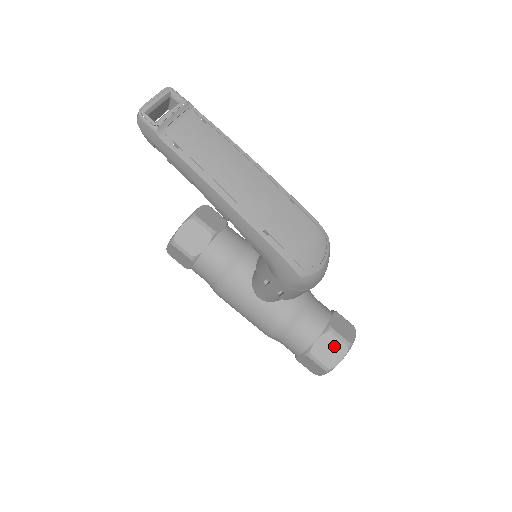
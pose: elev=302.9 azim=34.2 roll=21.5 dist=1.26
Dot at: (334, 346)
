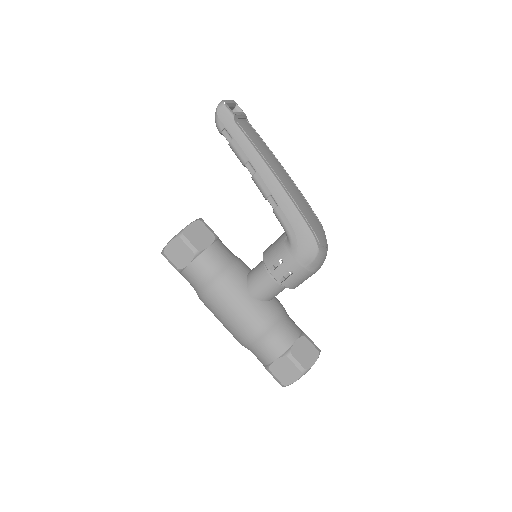
Dot at: (309, 349)
